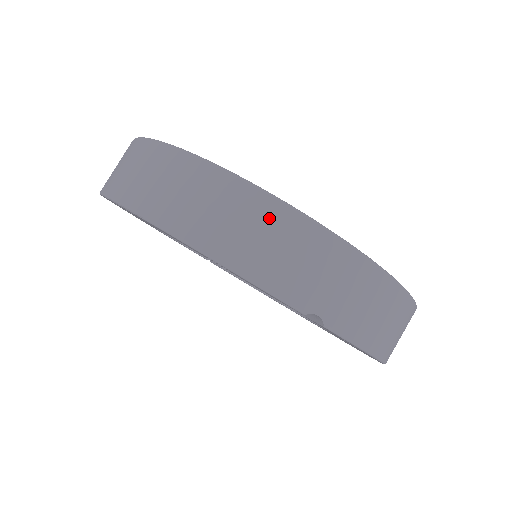
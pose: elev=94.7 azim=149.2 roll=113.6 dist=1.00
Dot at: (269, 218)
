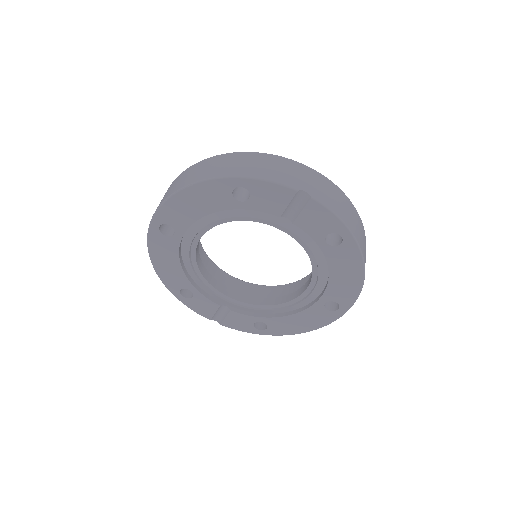
Dot at: (261, 159)
